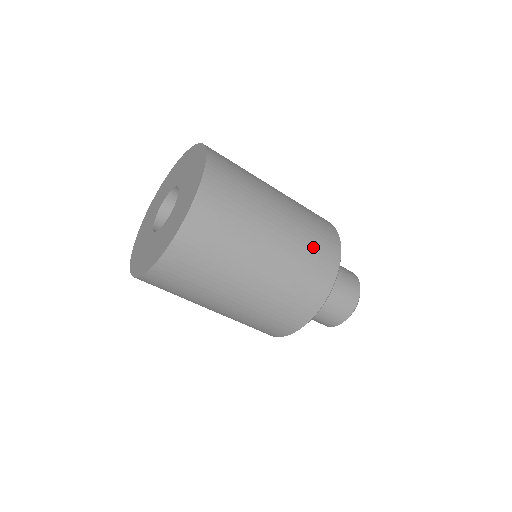
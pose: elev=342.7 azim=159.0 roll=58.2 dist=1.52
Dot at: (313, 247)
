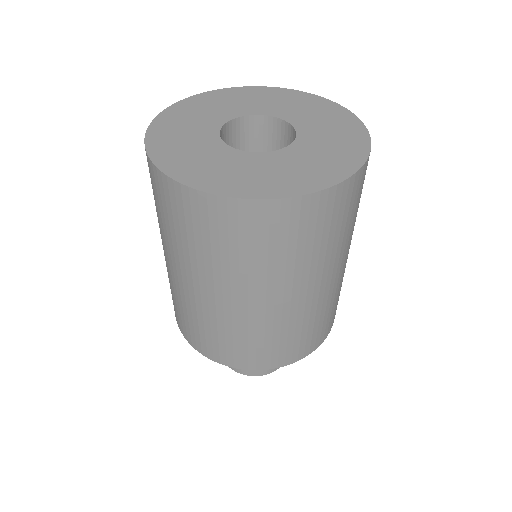
Dot at: (324, 319)
